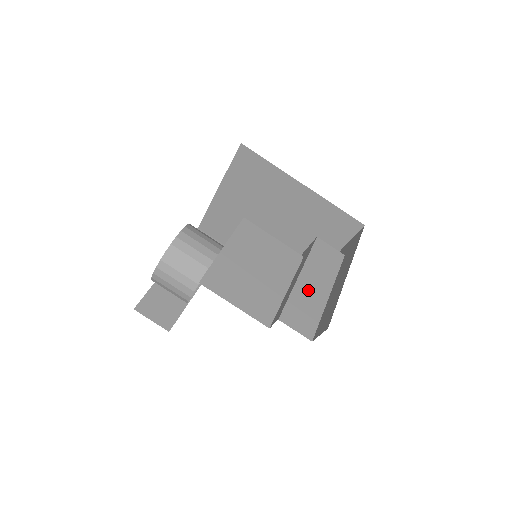
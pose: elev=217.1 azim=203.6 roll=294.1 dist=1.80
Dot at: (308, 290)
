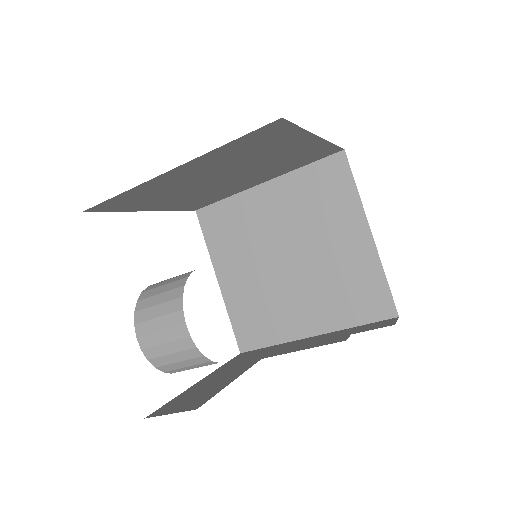
Dot at: occluded
